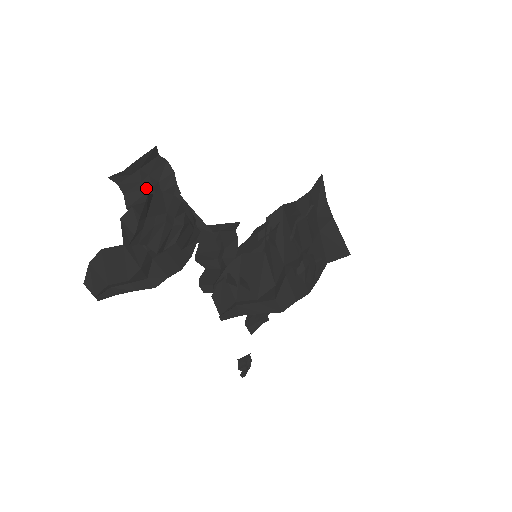
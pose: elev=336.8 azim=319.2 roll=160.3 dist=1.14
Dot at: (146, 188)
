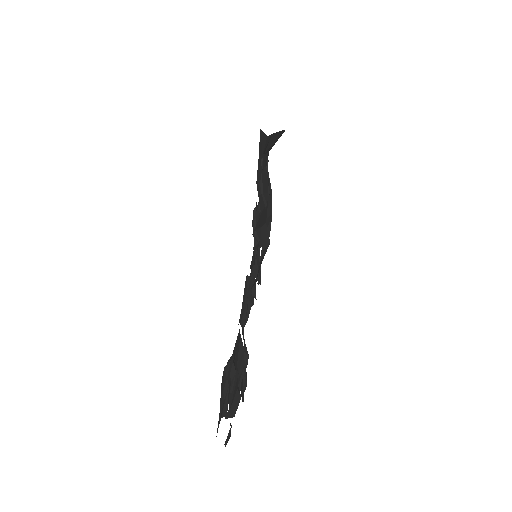
Dot at: (226, 394)
